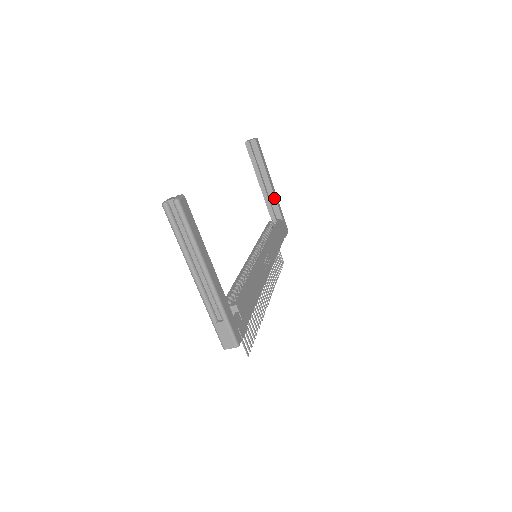
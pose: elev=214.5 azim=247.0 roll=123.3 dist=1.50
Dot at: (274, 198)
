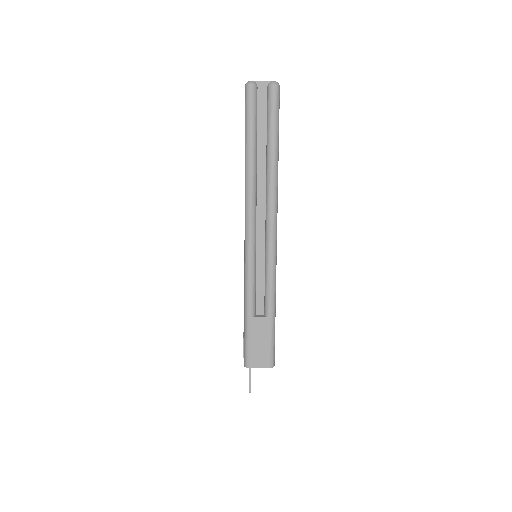
Dot at: occluded
